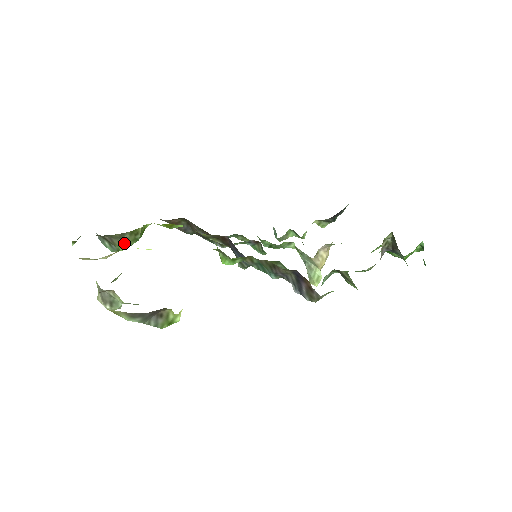
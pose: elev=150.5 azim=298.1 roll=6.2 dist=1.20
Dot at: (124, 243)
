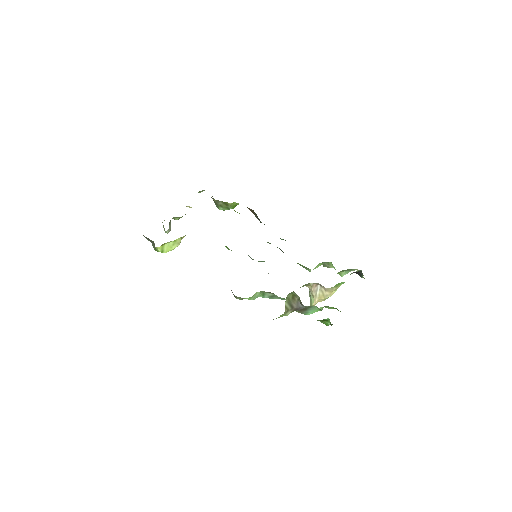
Dot at: (220, 206)
